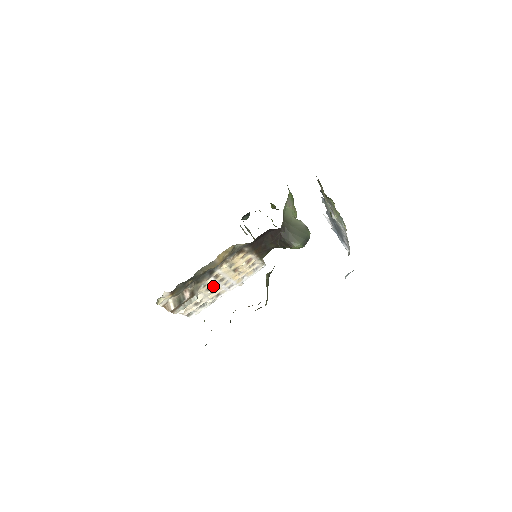
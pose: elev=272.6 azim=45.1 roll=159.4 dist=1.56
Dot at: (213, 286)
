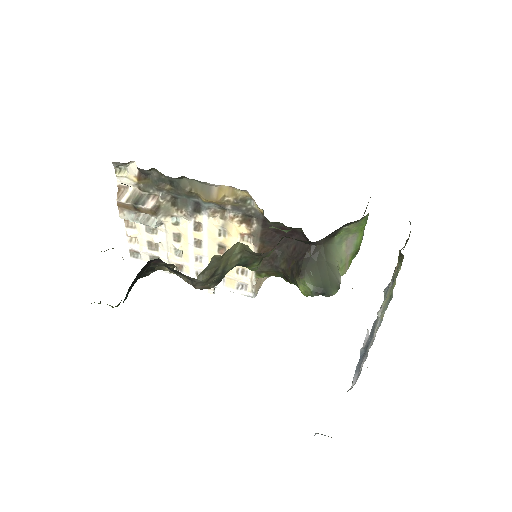
Dot at: (184, 241)
